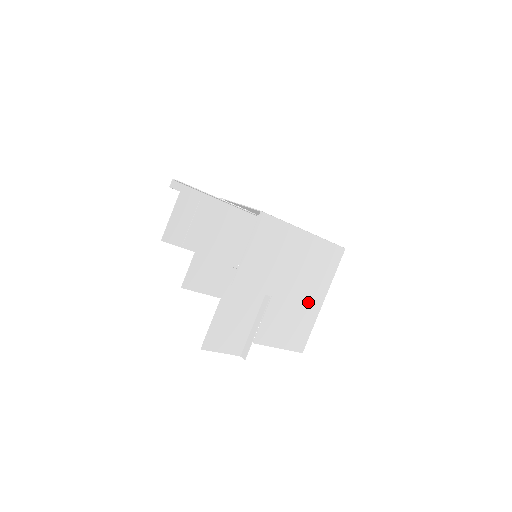
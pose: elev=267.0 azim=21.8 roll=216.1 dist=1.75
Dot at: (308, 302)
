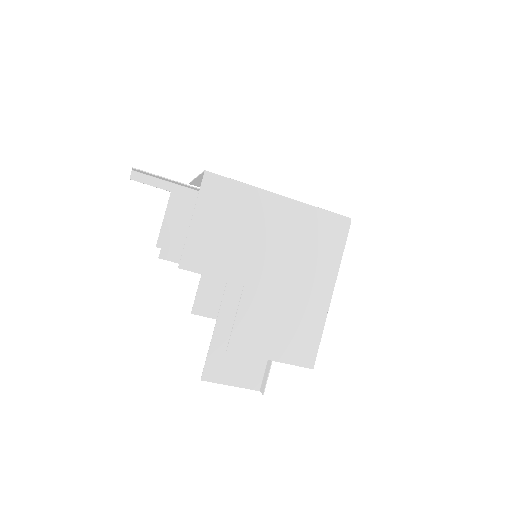
Dot at: (306, 294)
